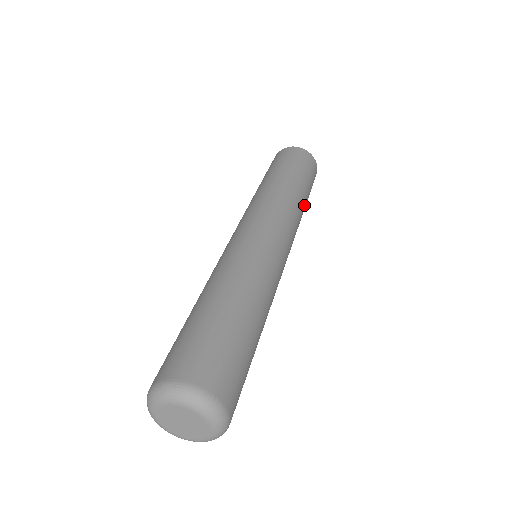
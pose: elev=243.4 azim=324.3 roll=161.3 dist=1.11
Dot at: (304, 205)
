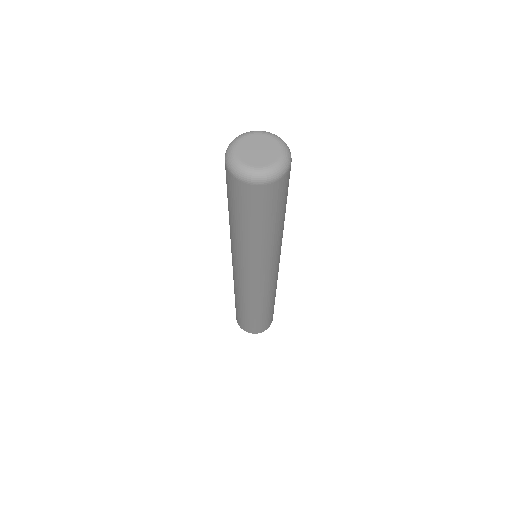
Dot at: occluded
